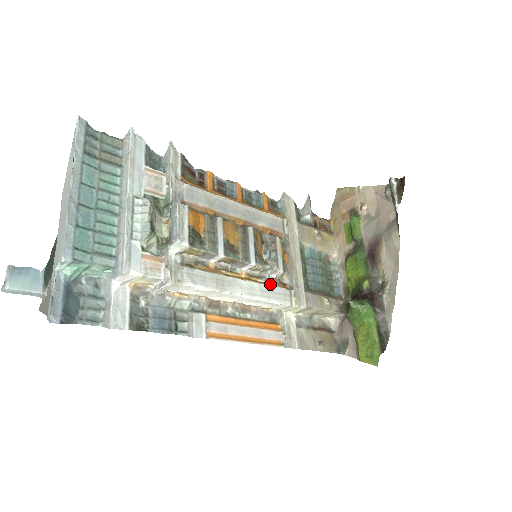
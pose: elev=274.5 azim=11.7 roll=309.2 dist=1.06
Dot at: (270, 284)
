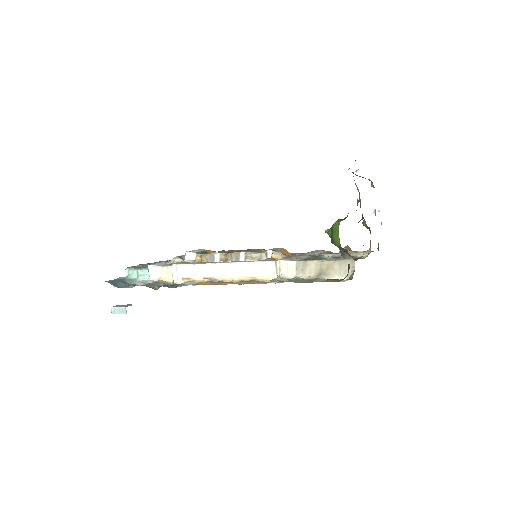
Dot at: occluded
